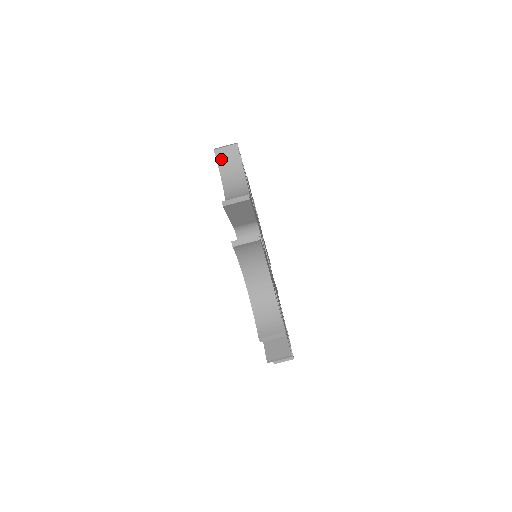
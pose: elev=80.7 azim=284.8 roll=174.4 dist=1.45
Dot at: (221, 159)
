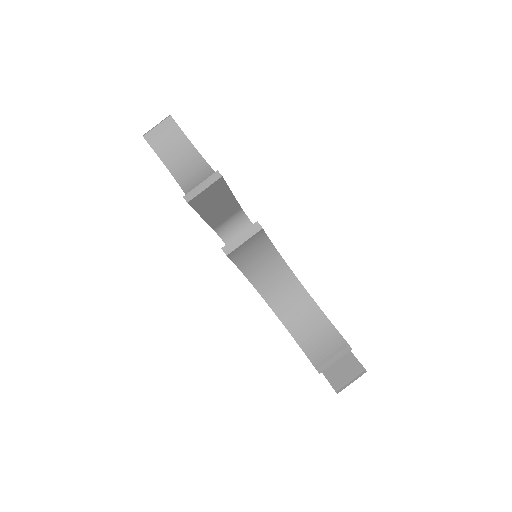
Dot at: (158, 145)
